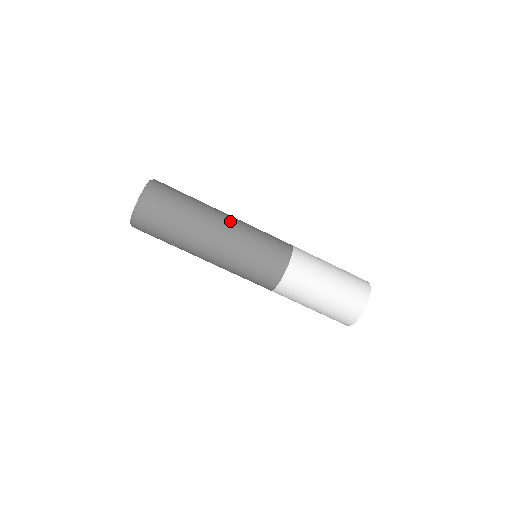
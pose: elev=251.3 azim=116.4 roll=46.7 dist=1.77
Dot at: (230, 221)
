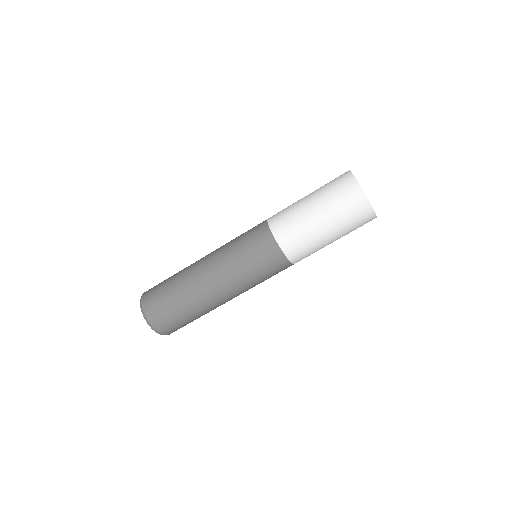
Dot at: (214, 275)
